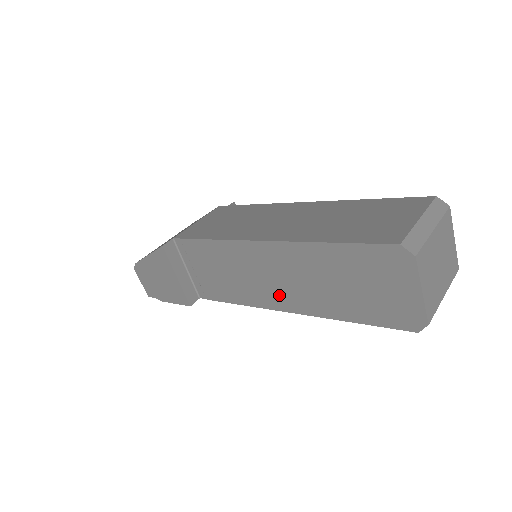
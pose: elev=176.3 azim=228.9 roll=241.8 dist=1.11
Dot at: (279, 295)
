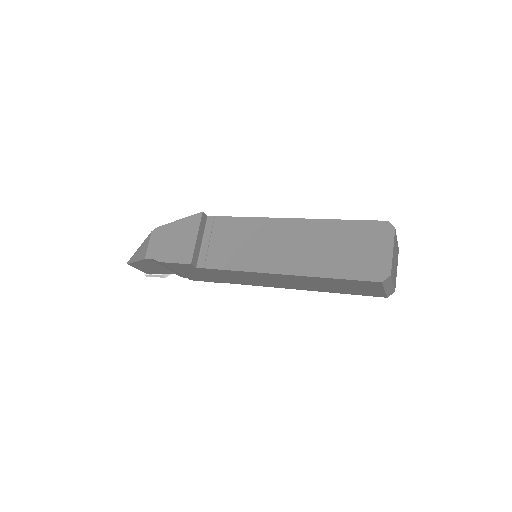
Dot at: (282, 260)
